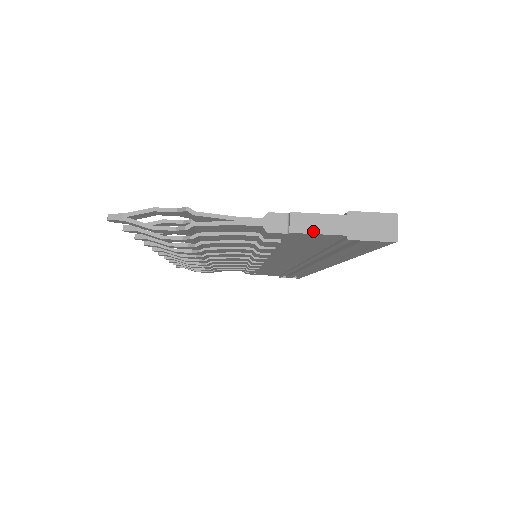
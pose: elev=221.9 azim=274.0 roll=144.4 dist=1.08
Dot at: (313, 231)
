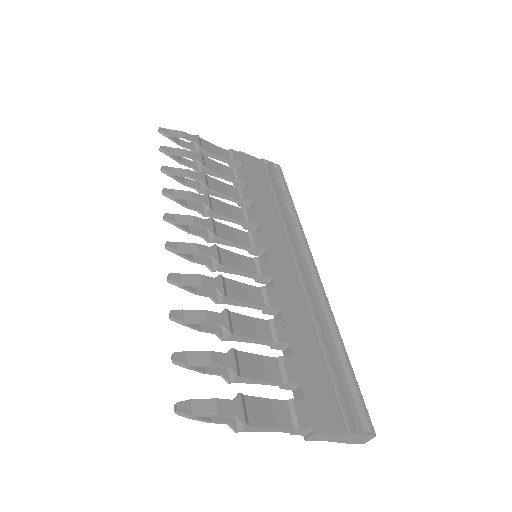
Dot at: (320, 440)
